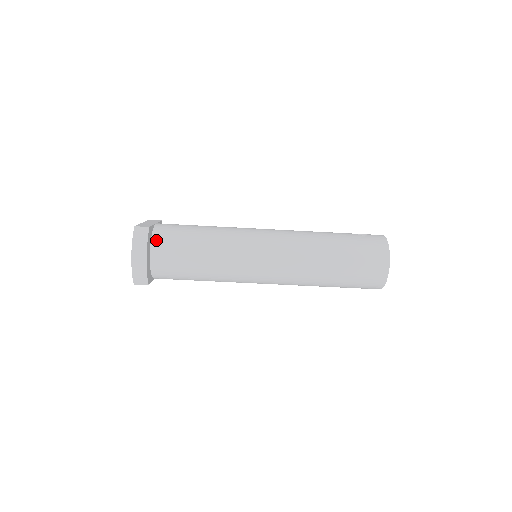
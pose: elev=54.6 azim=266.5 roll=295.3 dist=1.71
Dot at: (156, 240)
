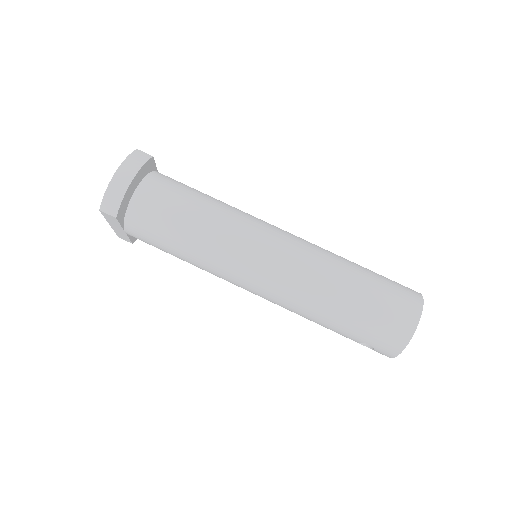
Dot at: (152, 177)
